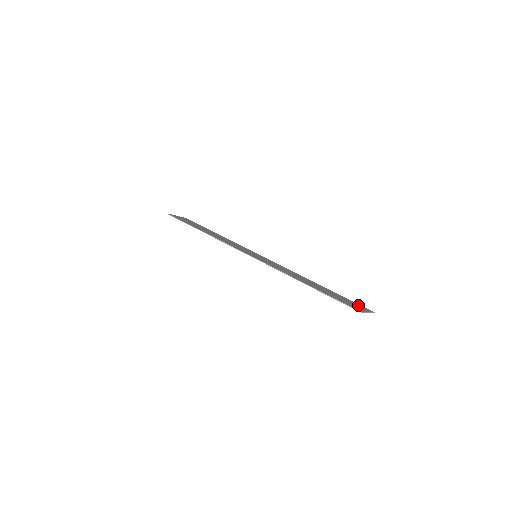
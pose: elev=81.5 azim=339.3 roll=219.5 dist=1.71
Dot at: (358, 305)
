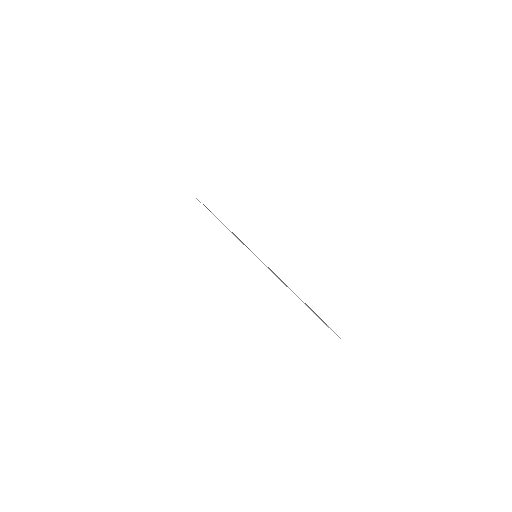
Dot at: occluded
